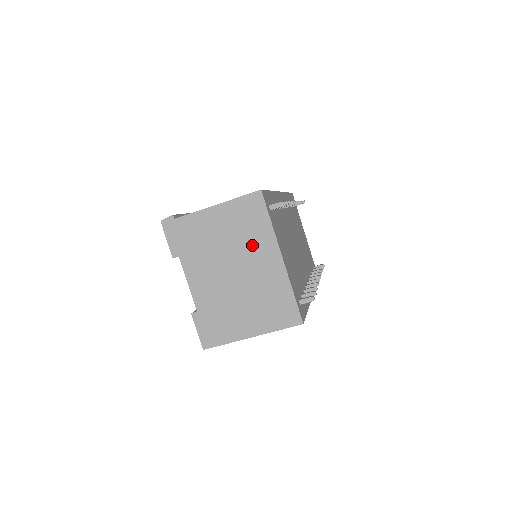
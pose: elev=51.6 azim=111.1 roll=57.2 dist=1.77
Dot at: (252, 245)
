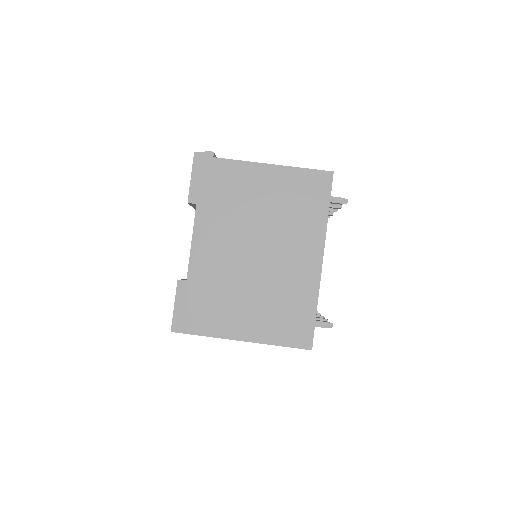
Dot at: (293, 230)
